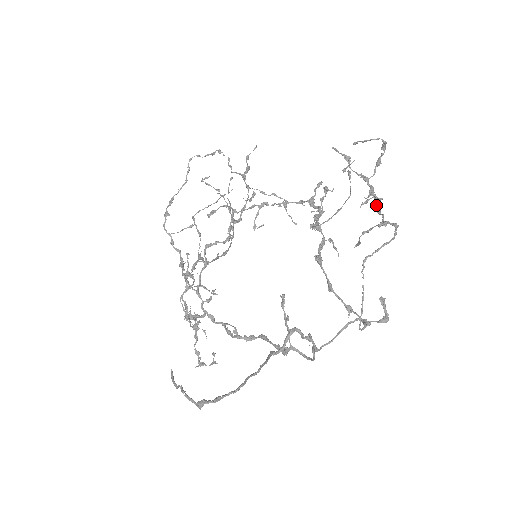
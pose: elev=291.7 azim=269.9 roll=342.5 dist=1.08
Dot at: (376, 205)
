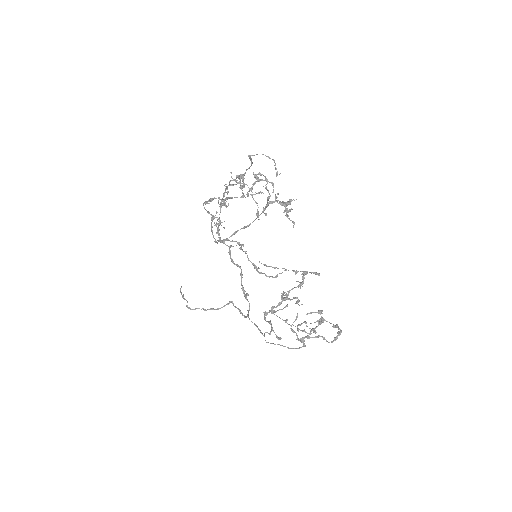
Dot at: (312, 329)
